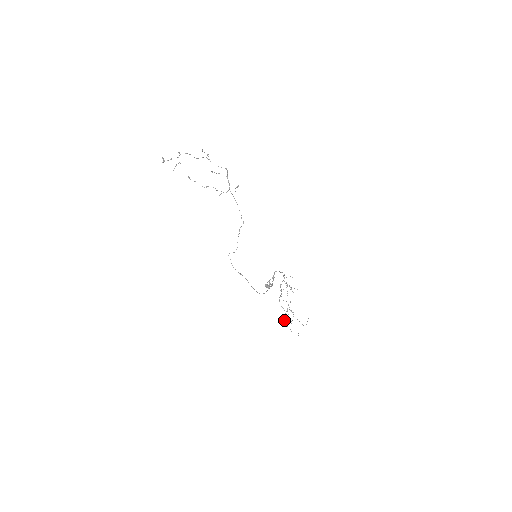
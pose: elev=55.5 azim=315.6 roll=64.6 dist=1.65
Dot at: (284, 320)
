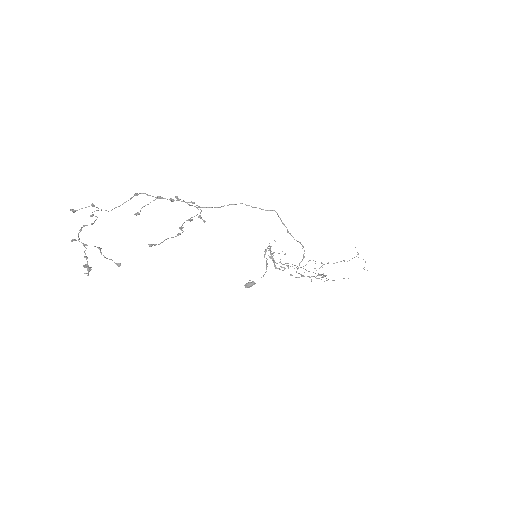
Dot at: occluded
